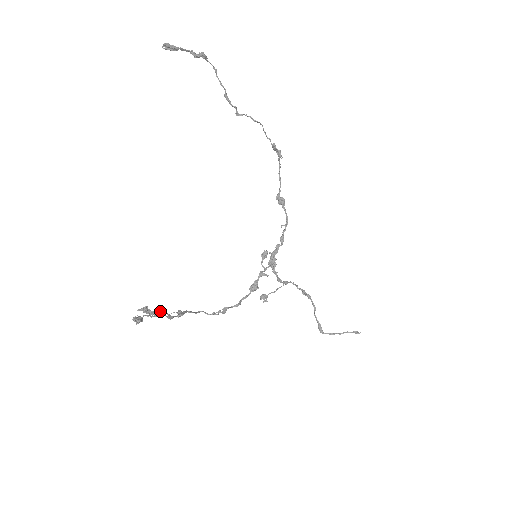
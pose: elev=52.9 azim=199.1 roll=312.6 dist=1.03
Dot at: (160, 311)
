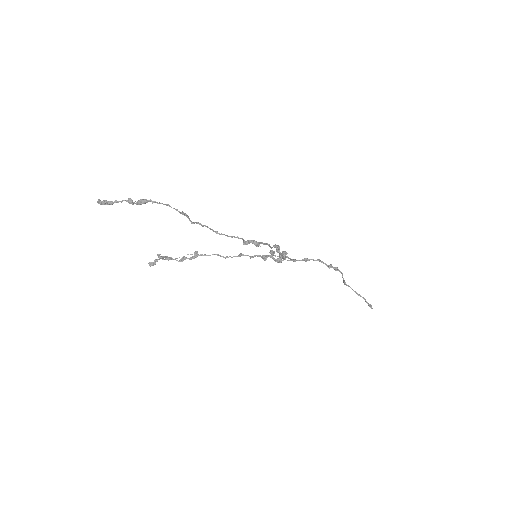
Dot at: (172, 259)
